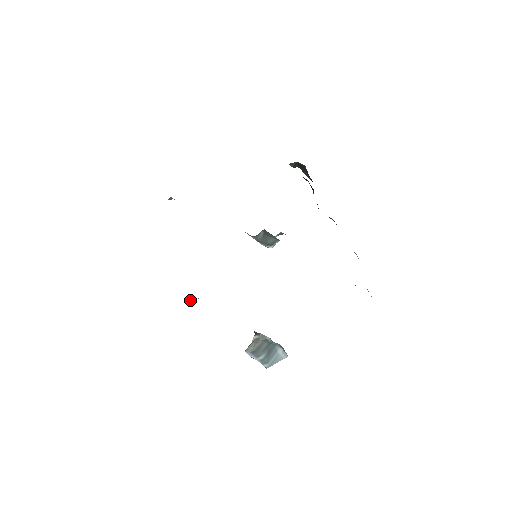
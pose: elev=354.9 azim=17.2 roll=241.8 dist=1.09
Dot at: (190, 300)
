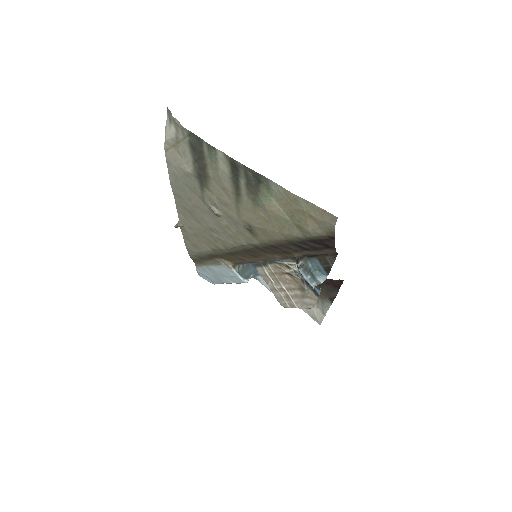
Dot at: (251, 230)
